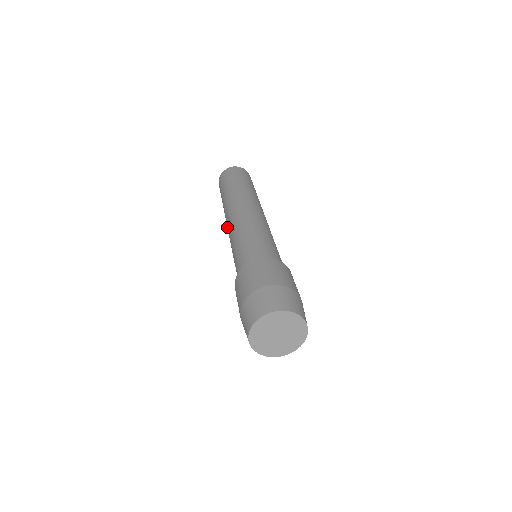
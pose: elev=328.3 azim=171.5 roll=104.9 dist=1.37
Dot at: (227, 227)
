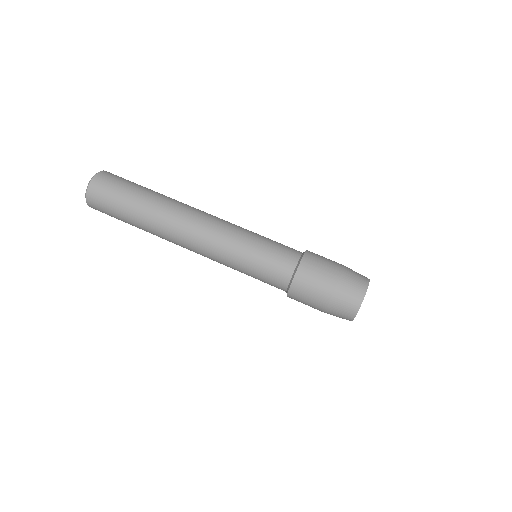
Dot at: (189, 249)
